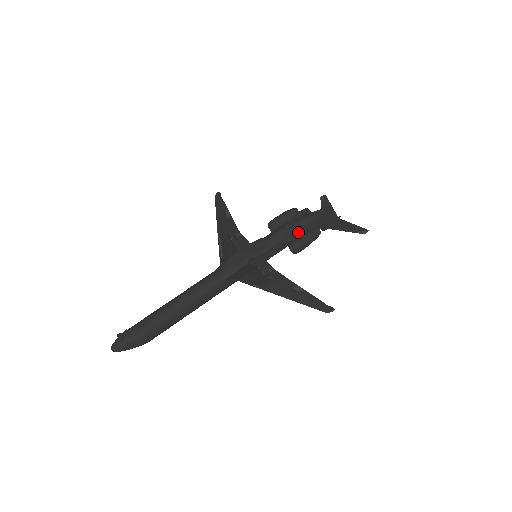
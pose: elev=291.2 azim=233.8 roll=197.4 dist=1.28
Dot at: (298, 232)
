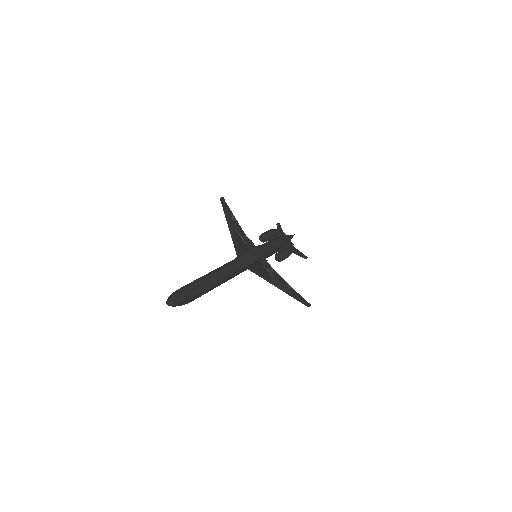
Dot at: (282, 247)
